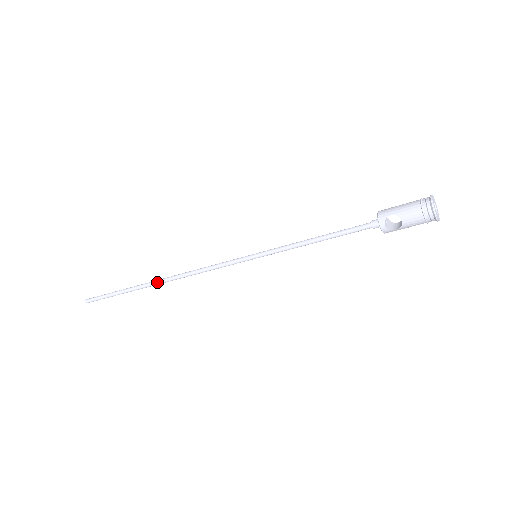
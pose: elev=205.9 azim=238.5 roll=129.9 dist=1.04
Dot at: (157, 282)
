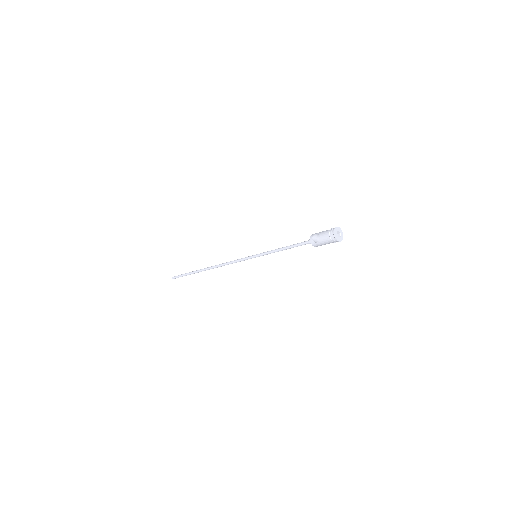
Dot at: (208, 268)
